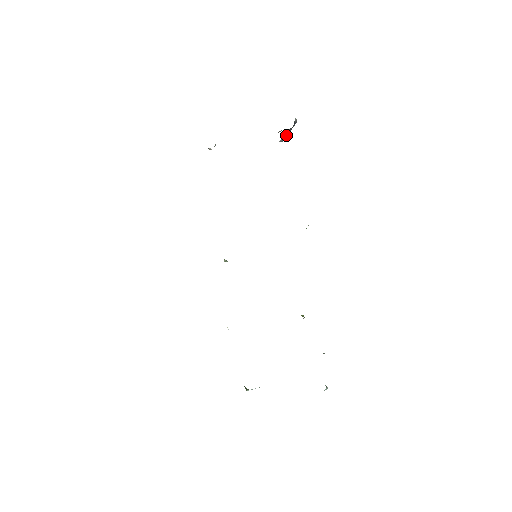
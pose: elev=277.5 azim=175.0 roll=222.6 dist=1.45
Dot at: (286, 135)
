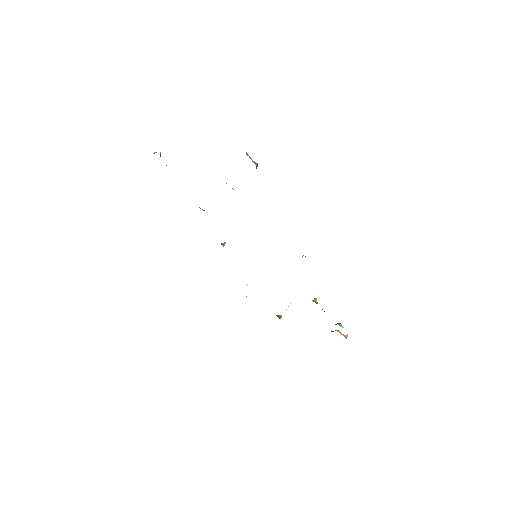
Dot at: occluded
